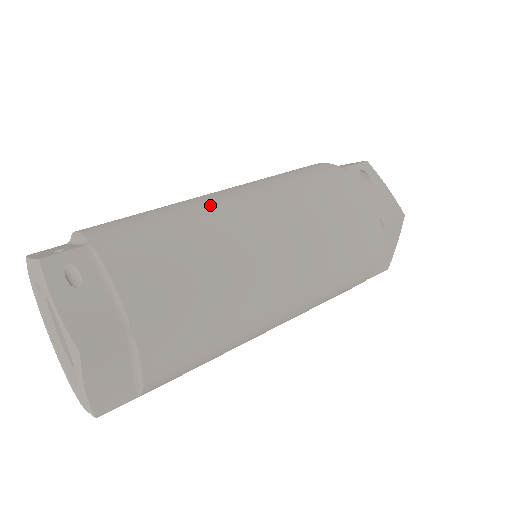
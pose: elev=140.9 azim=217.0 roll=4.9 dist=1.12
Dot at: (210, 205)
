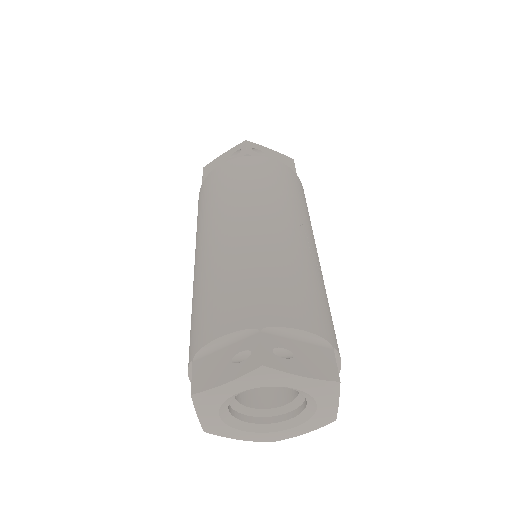
Dot at: (250, 242)
